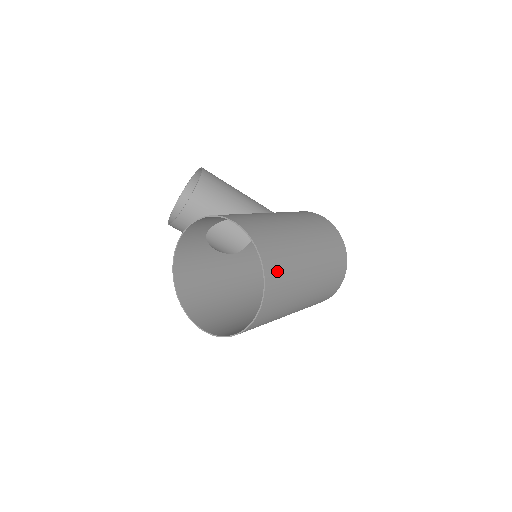
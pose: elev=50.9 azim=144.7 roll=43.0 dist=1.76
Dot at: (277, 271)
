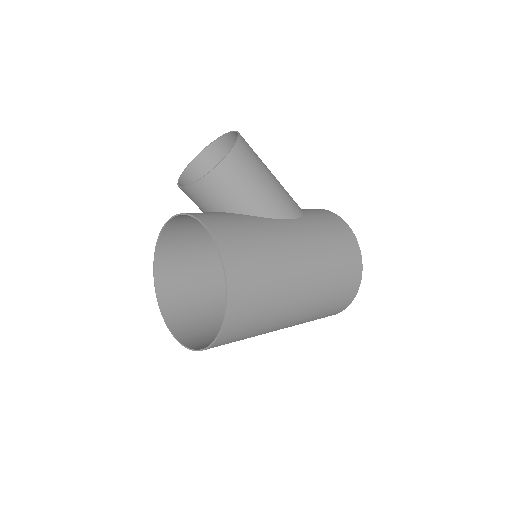
Dot at: (243, 321)
